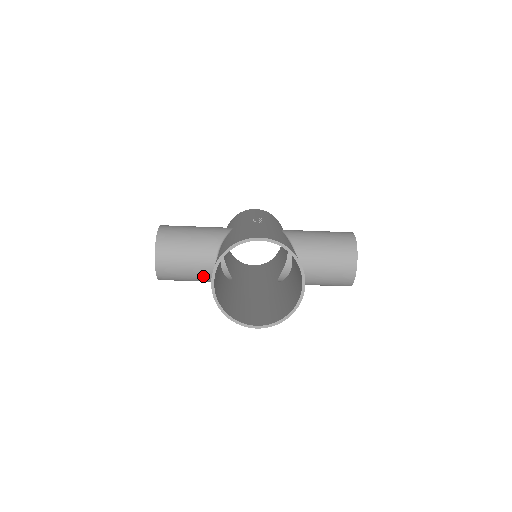
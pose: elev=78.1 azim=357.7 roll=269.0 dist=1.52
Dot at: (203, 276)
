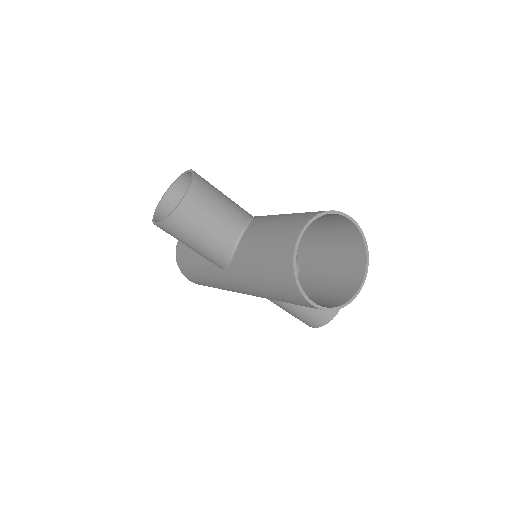
Dot at: (216, 243)
